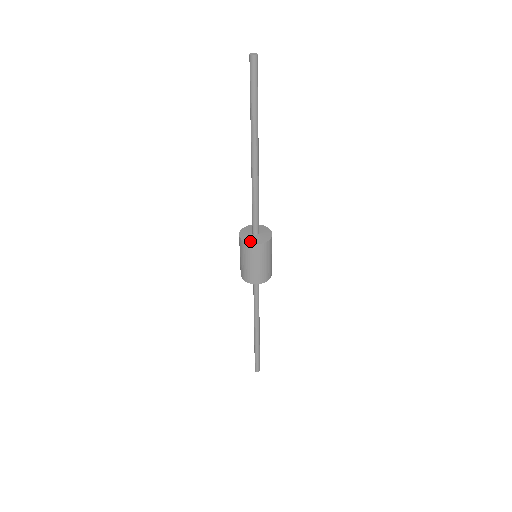
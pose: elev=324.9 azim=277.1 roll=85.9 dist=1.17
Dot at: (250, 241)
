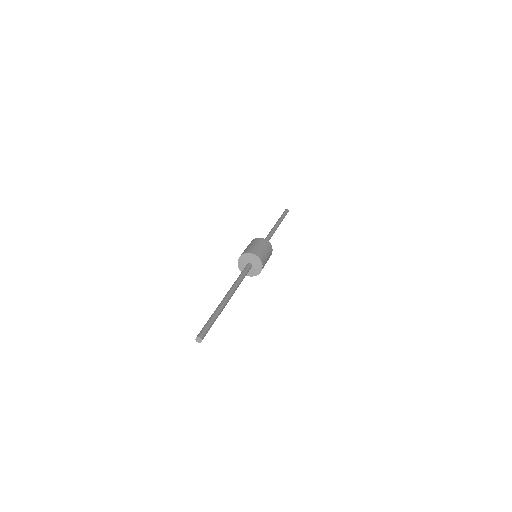
Dot at: (242, 270)
